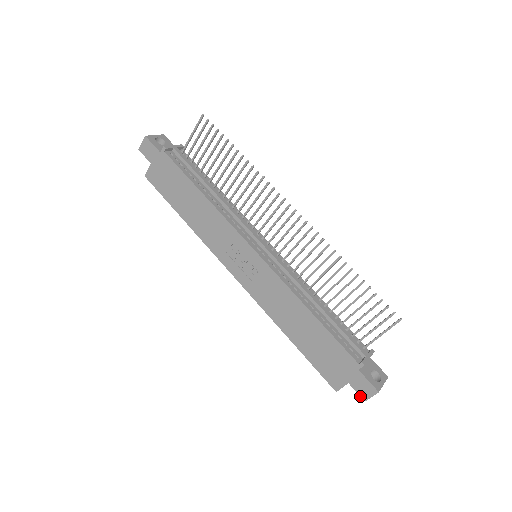
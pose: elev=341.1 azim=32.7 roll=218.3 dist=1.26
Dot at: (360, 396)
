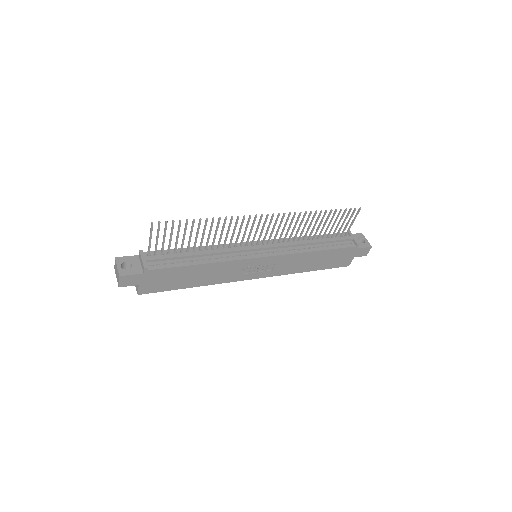
Dot at: occluded
